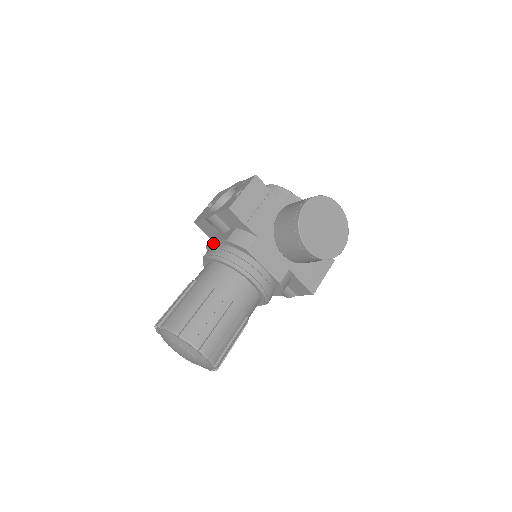
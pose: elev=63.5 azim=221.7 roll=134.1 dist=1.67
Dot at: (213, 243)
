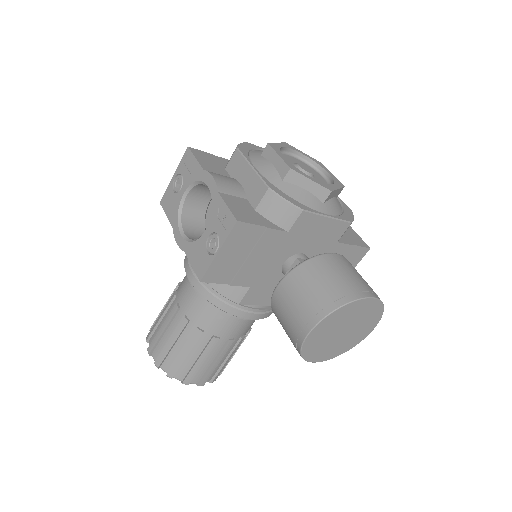
Dot at: occluded
